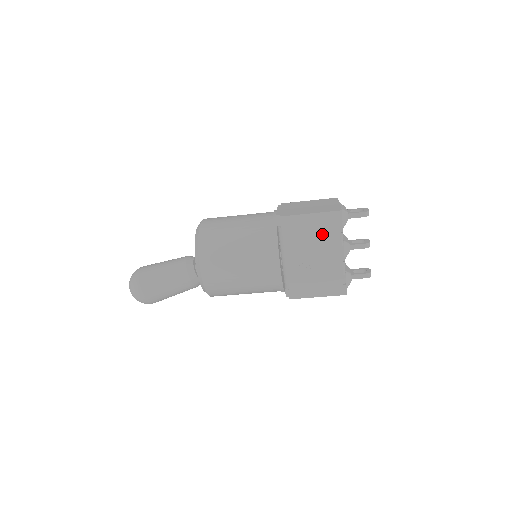
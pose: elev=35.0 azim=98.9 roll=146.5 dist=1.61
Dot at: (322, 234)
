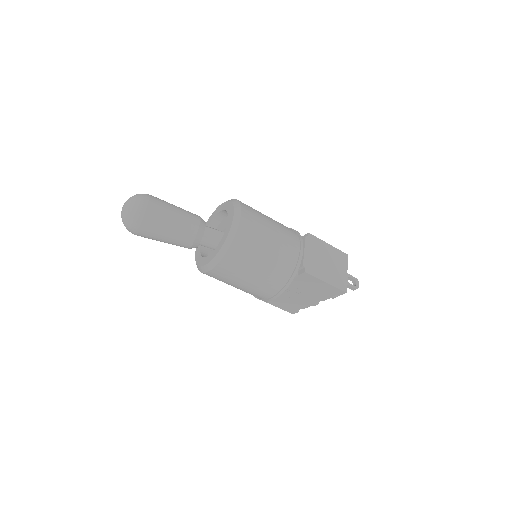
Dot at: (319, 292)
